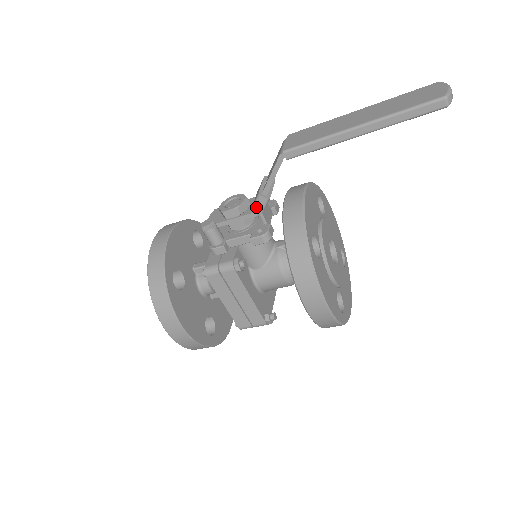
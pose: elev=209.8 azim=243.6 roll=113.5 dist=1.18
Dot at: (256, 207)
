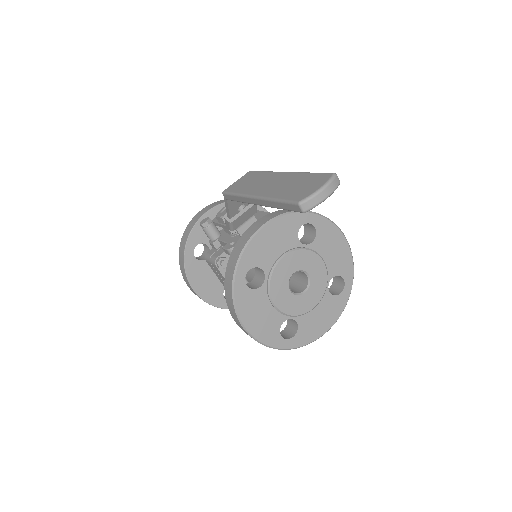
Dot at: (226, 224)
